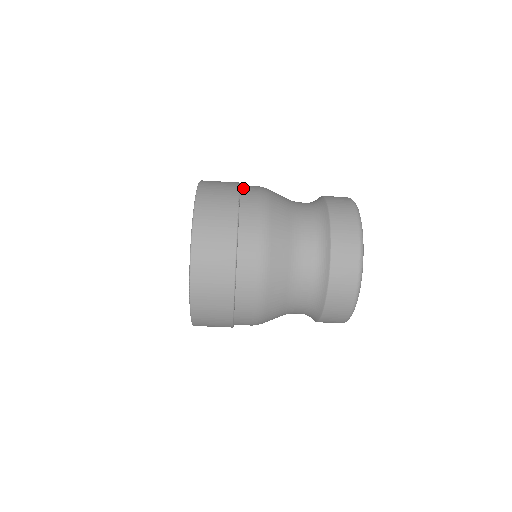
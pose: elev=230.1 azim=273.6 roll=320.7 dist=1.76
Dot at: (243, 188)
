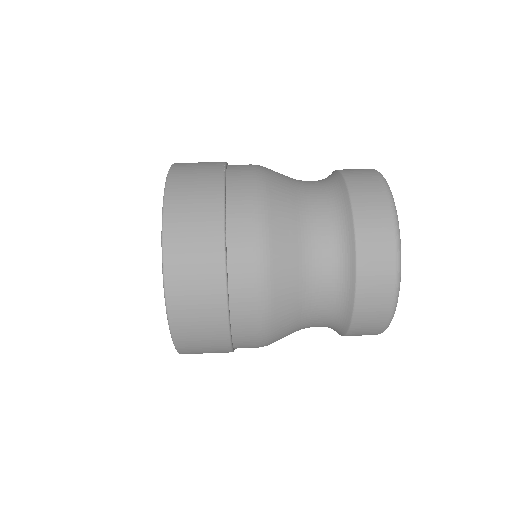
Dot at: occluded
